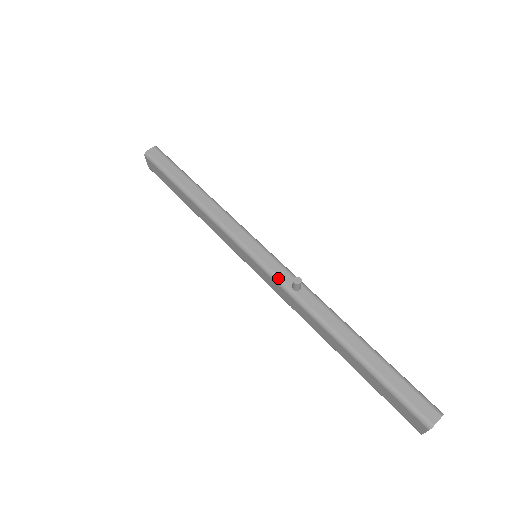
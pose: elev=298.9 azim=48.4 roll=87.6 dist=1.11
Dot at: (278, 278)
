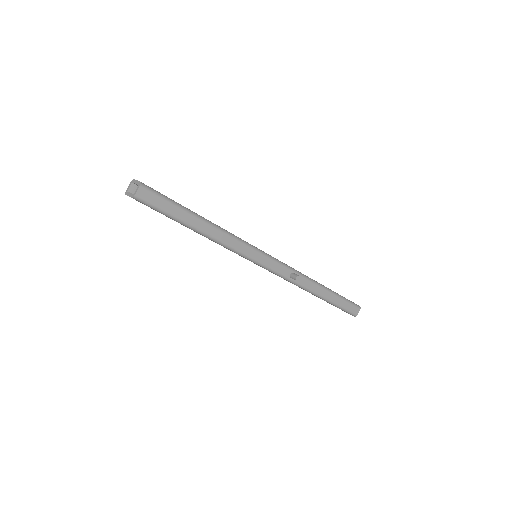
Dot at: (281, 274)
